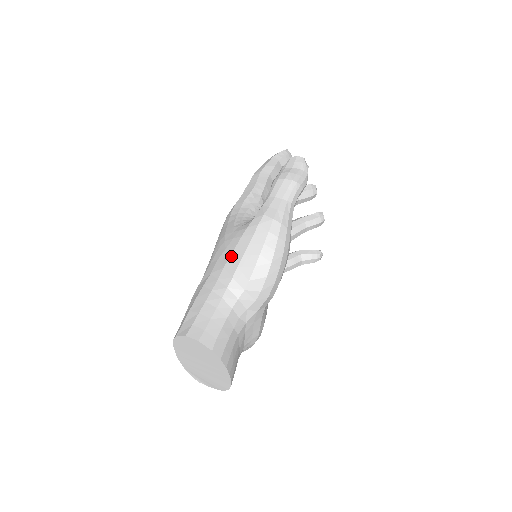
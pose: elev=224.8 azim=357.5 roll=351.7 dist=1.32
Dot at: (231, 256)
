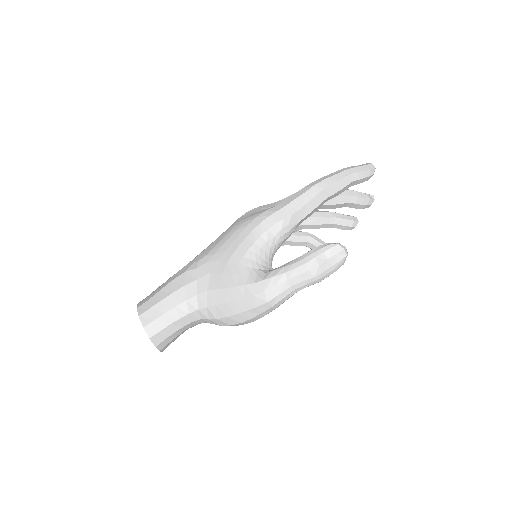
Dot at: (218, 290)
